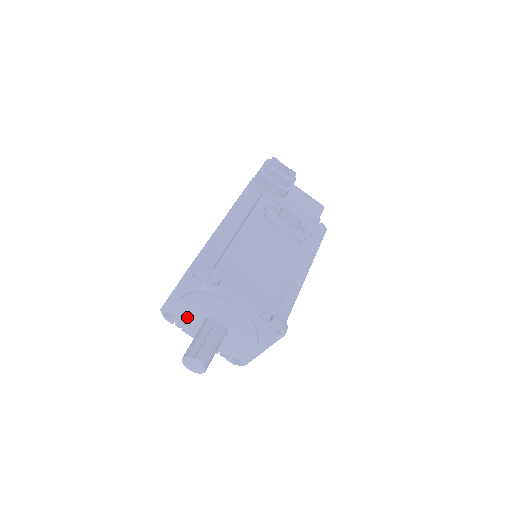
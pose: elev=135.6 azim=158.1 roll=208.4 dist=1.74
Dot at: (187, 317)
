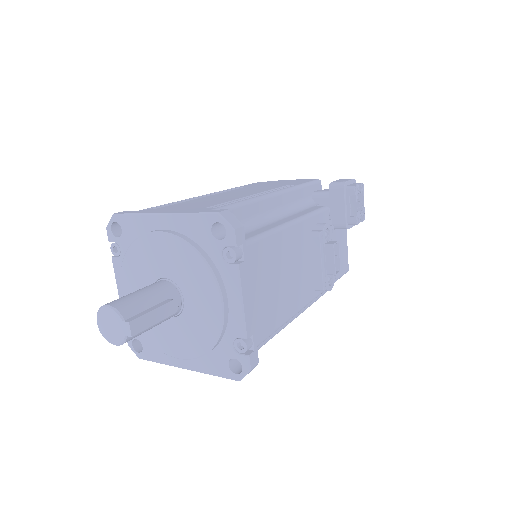
Dot at: (144, 255)
